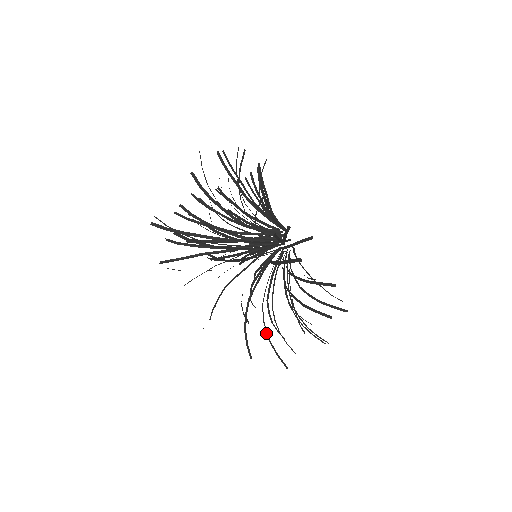
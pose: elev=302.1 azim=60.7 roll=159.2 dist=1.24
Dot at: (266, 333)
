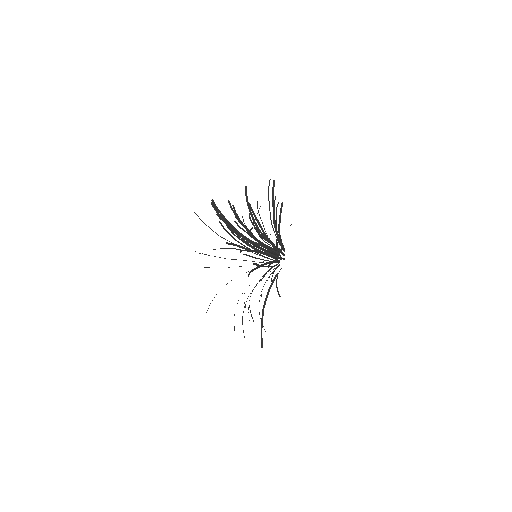
Dot at: occluded
